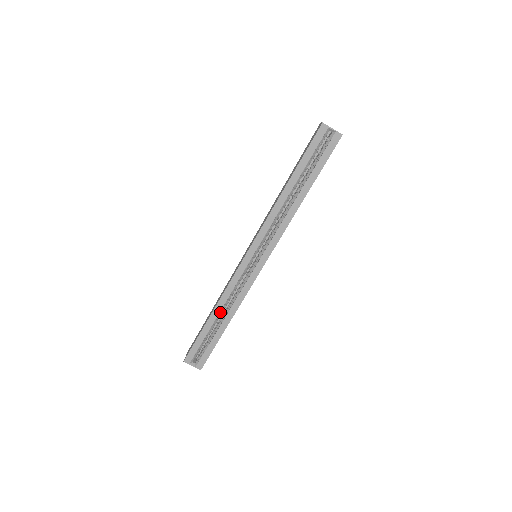
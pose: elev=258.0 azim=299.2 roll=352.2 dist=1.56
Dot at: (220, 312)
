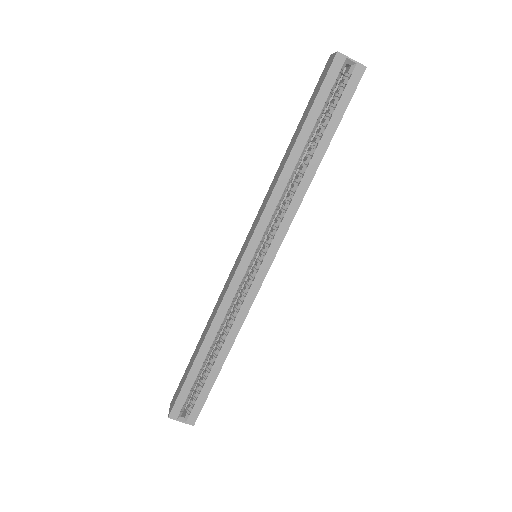
Dot at: (213, 341)
